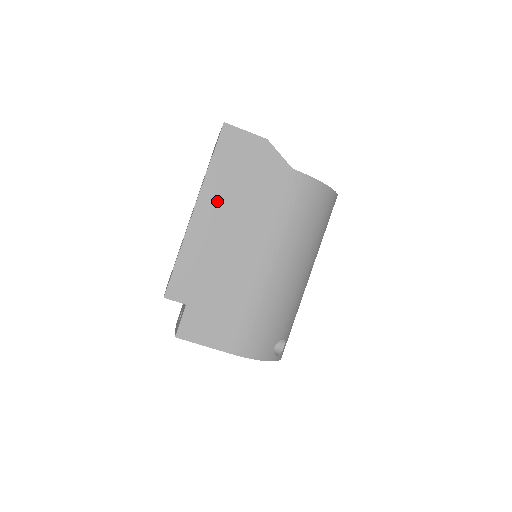
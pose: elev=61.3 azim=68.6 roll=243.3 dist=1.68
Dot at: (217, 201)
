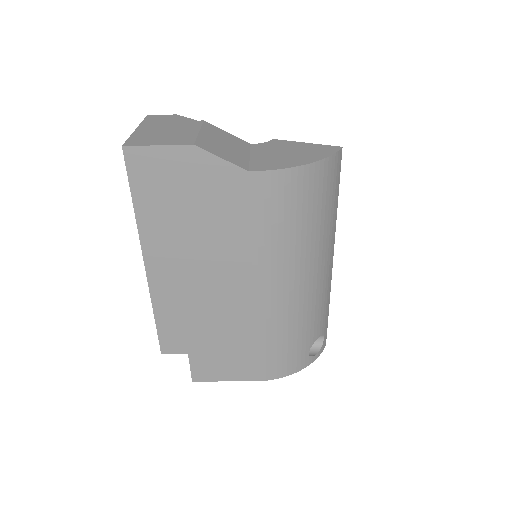
Dot at: (166, 247)
